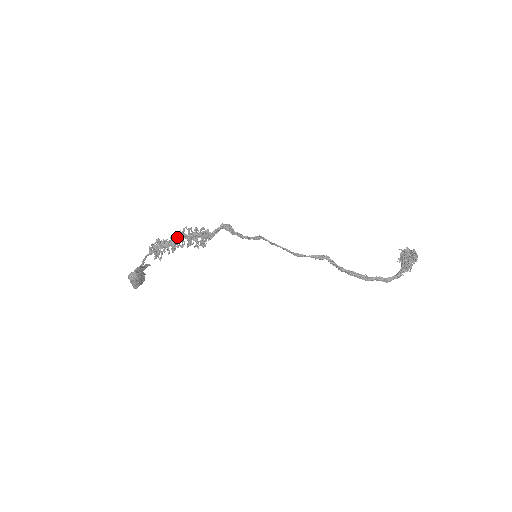
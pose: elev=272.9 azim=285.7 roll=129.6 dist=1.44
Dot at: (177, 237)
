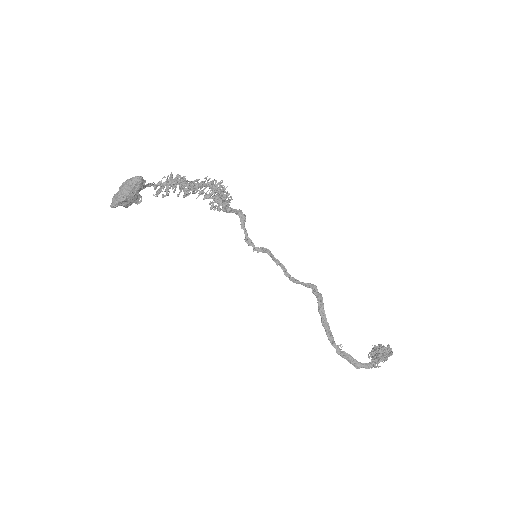
Dot at: (202, 182)
